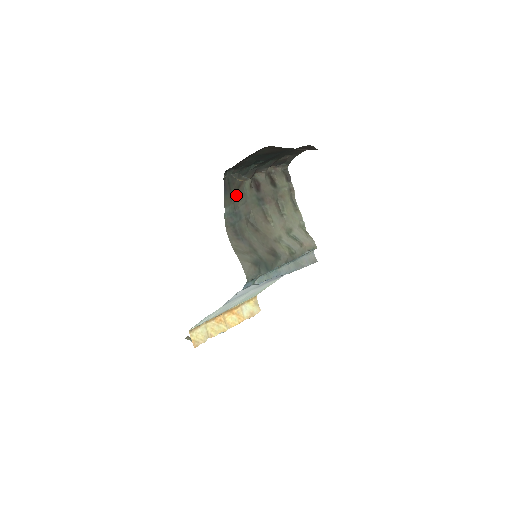
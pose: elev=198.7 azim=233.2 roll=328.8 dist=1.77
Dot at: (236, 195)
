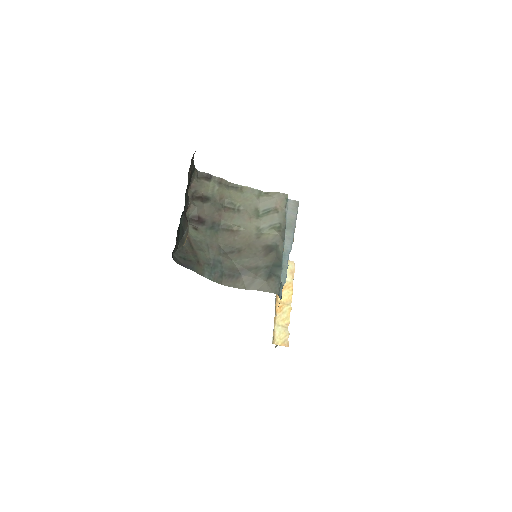
Dot at: (198, 255)
